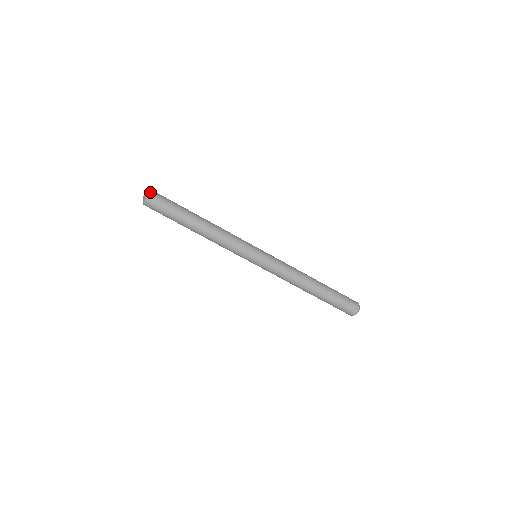
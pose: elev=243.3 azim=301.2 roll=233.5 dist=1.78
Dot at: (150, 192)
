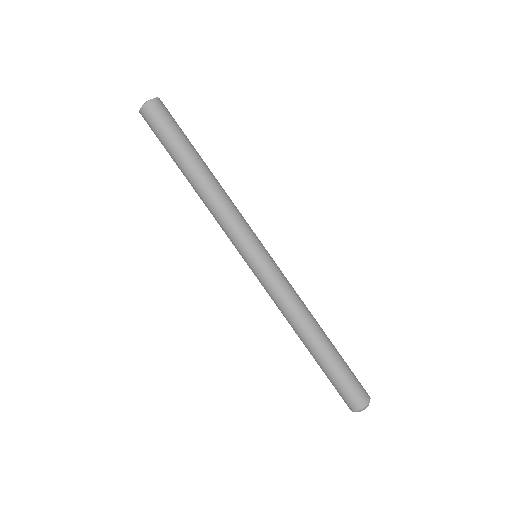
Dot at: (160, 100)
